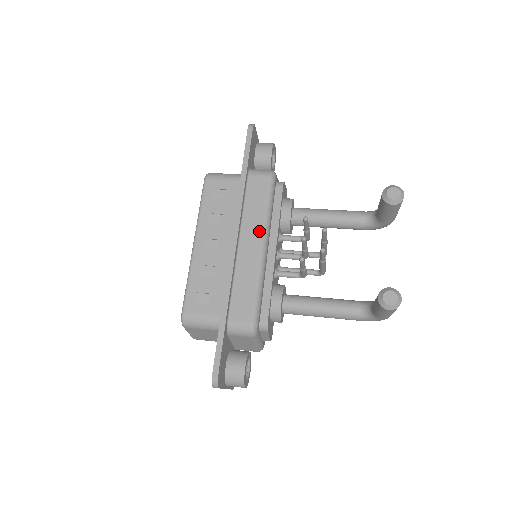
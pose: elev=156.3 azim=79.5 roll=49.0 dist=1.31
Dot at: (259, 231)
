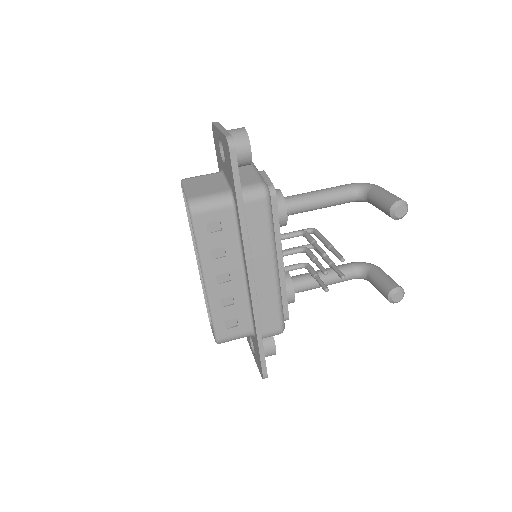
Dot at: (269, 257)
